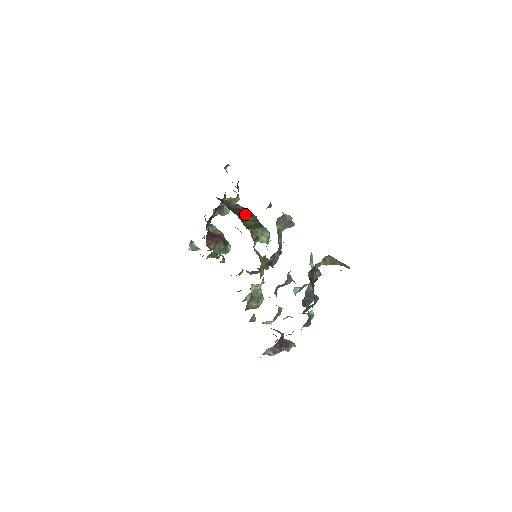
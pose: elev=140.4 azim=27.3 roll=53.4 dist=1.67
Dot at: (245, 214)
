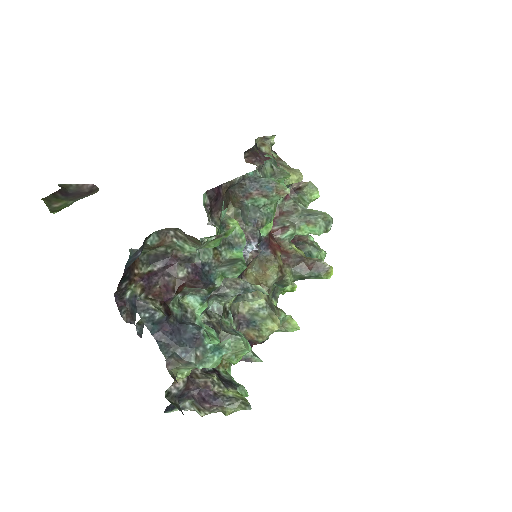
Dot at: (88, 195)
